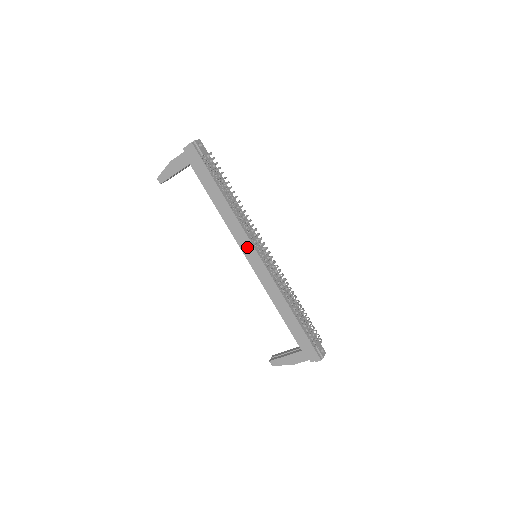
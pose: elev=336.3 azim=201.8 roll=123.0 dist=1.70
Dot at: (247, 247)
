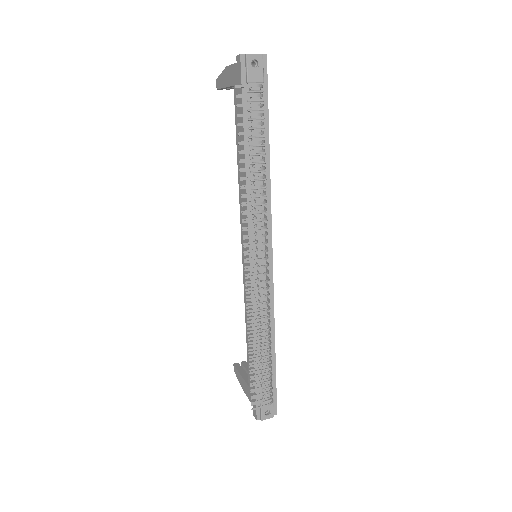
Dot at: (245, 239)
